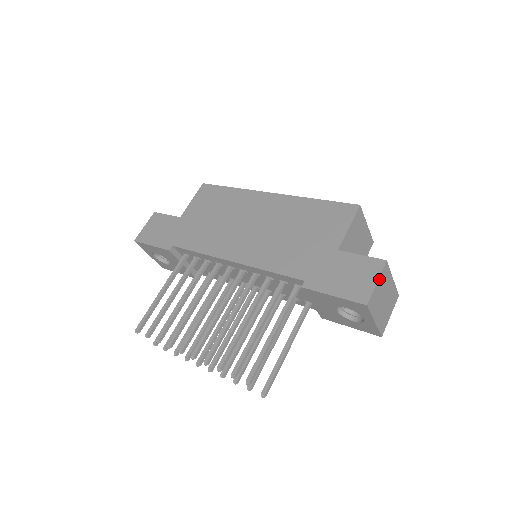
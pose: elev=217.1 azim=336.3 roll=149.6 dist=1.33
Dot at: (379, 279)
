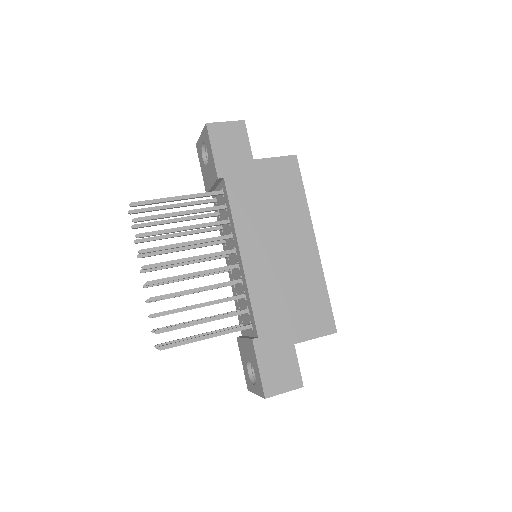
Dot at: (288, 391)
